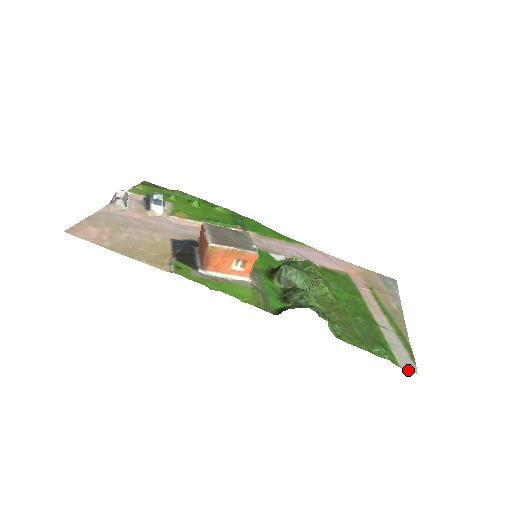
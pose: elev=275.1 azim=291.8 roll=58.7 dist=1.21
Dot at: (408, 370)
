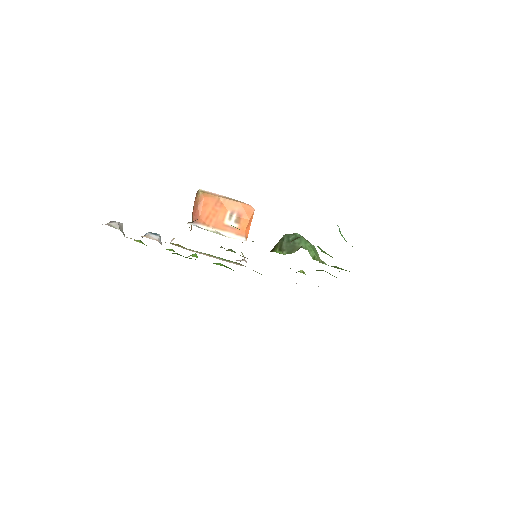
Dot at: occluded
